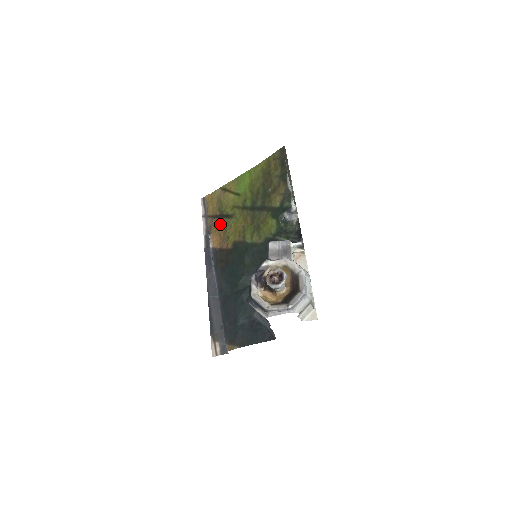
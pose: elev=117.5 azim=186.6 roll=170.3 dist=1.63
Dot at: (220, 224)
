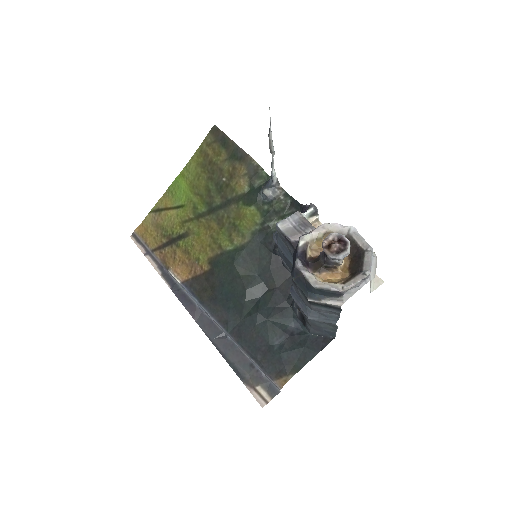
Dot at: (176, 251)
